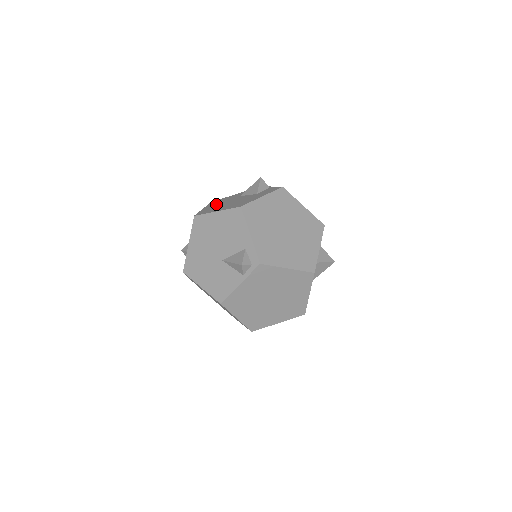
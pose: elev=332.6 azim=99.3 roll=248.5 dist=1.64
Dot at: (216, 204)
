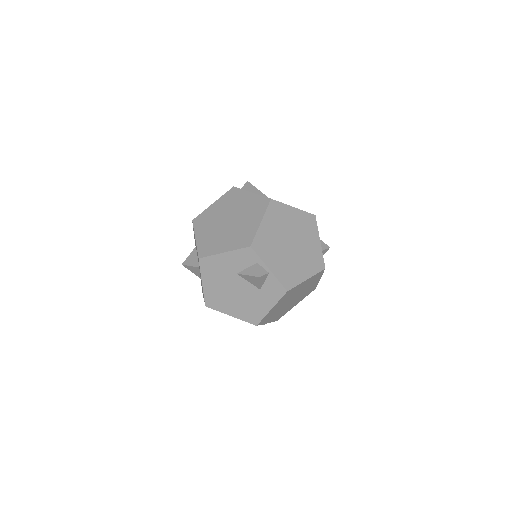
Dot at: (215, 282)
